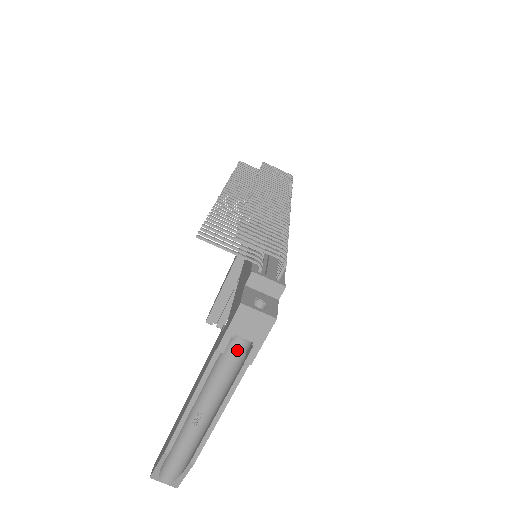
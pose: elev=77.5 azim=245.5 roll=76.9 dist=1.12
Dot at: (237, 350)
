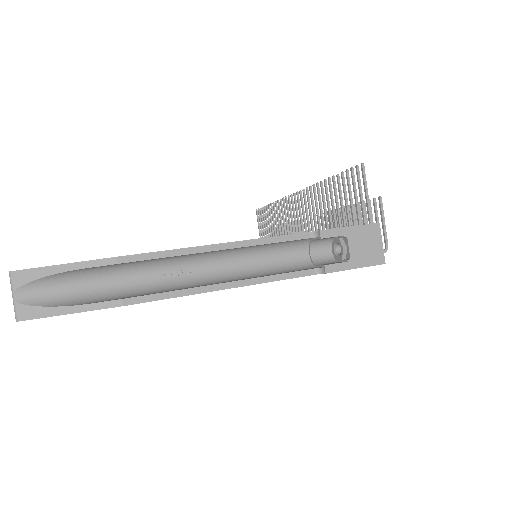
Dot at: (301, 258)
